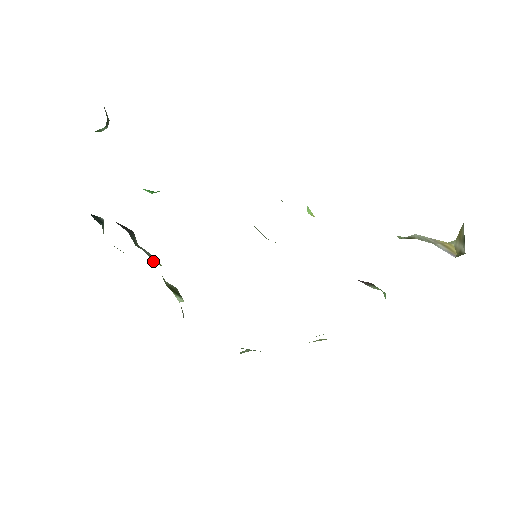
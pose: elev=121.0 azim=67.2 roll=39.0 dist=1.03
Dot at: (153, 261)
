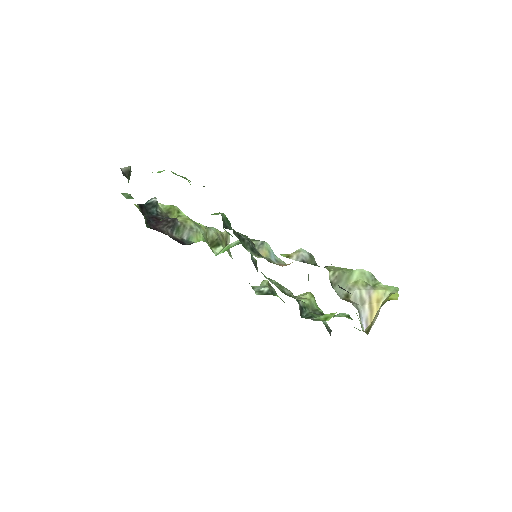
Dot at: occluded
